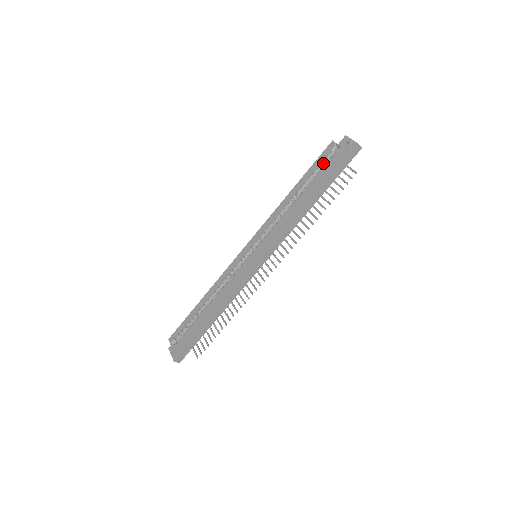
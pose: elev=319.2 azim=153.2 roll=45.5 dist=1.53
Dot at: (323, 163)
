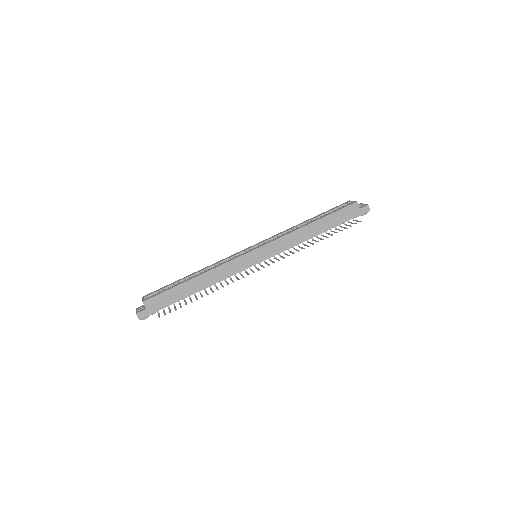
Dot at: occluded
